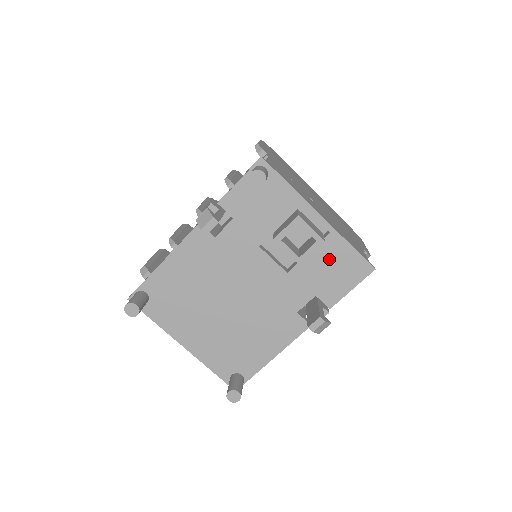
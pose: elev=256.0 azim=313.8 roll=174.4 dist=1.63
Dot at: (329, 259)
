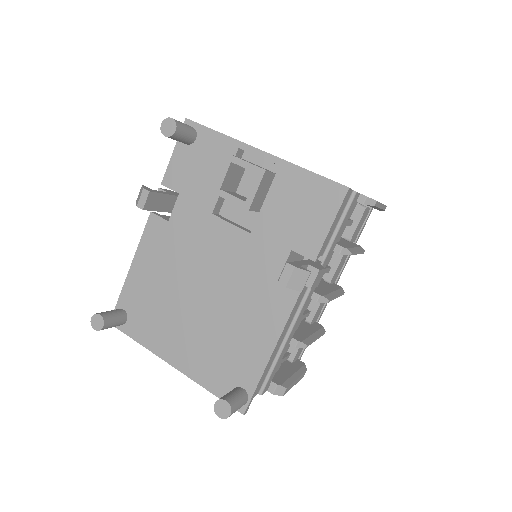
Dot at: (290, 198)
